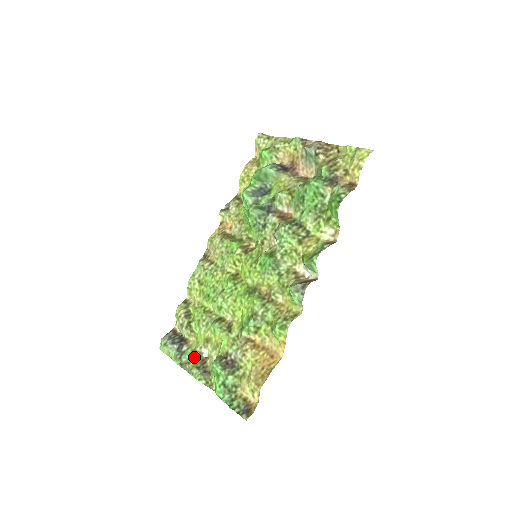
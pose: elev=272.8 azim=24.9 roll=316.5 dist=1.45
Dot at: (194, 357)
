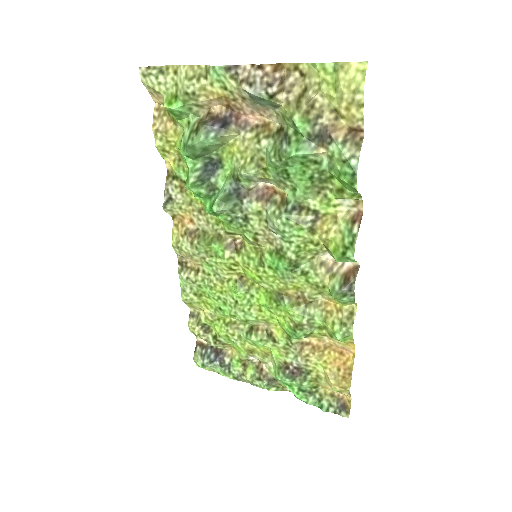
Dot at: (245, 367)
